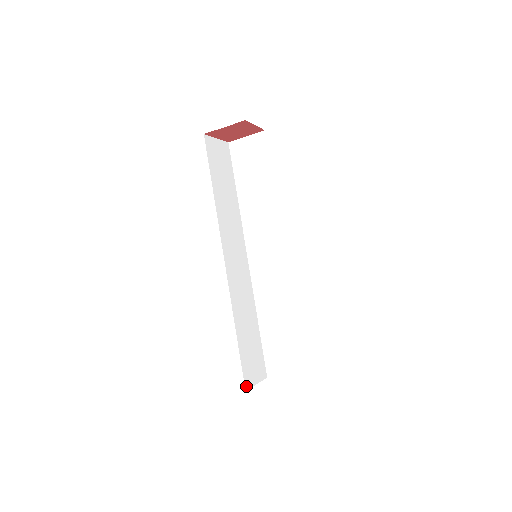
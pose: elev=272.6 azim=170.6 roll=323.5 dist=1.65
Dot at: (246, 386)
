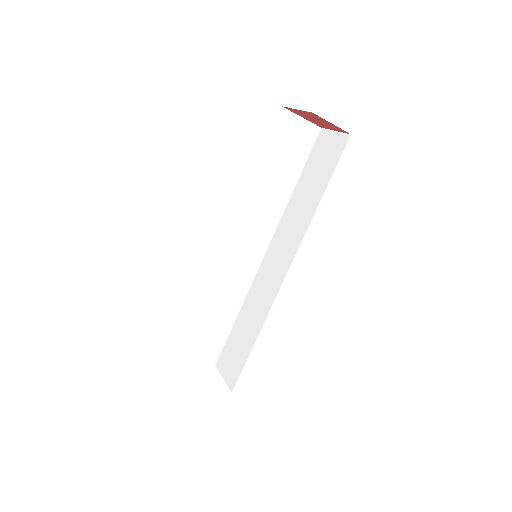
Dot at: (178, 356)
